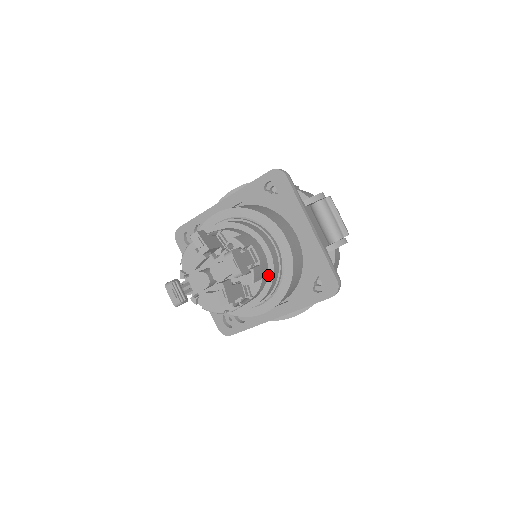
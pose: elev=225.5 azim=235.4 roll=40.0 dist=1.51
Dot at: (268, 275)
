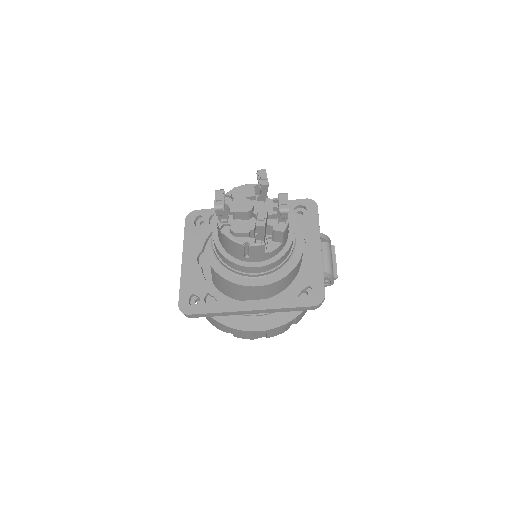
Dot at: (283, 249)
